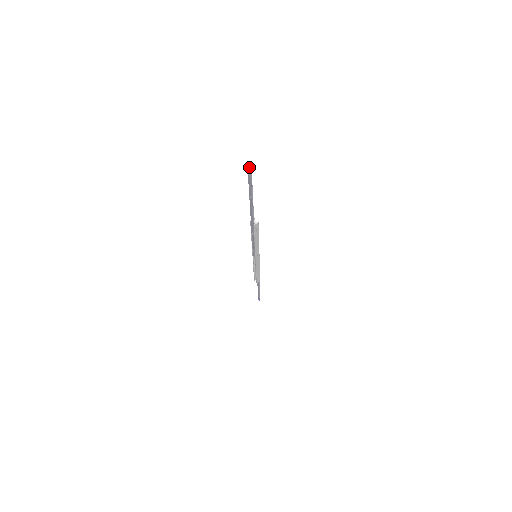
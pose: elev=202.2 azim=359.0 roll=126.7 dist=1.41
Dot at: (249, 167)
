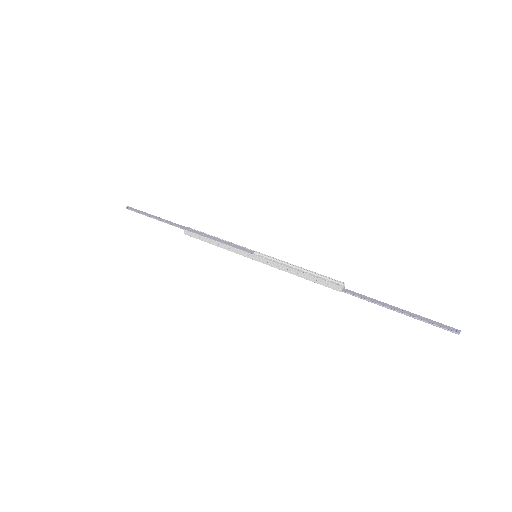
Dot at: occluded
